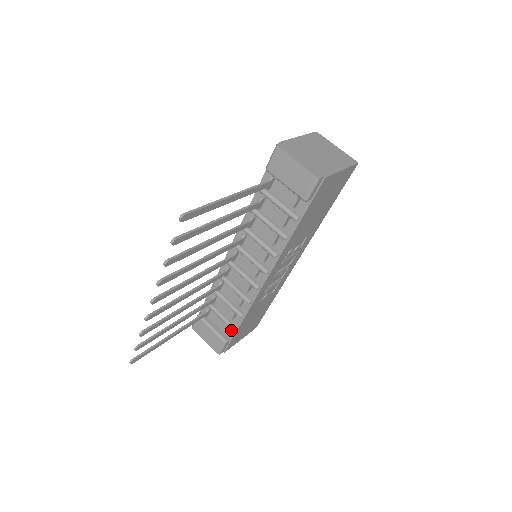
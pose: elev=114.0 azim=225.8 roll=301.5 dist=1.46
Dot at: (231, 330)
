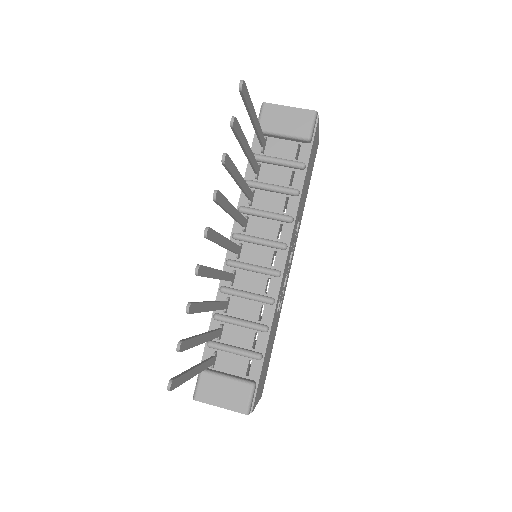
Dot at: (255, 365)
